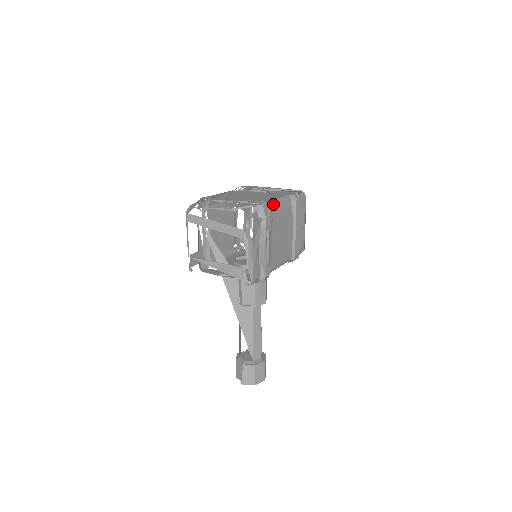
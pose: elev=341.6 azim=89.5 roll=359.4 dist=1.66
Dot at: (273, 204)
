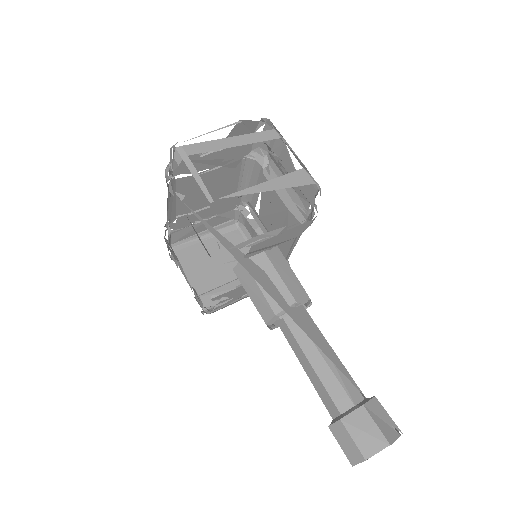
Dot at: (250, 169)
